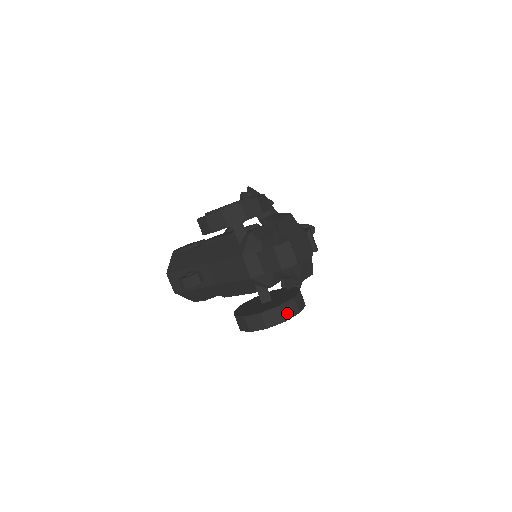
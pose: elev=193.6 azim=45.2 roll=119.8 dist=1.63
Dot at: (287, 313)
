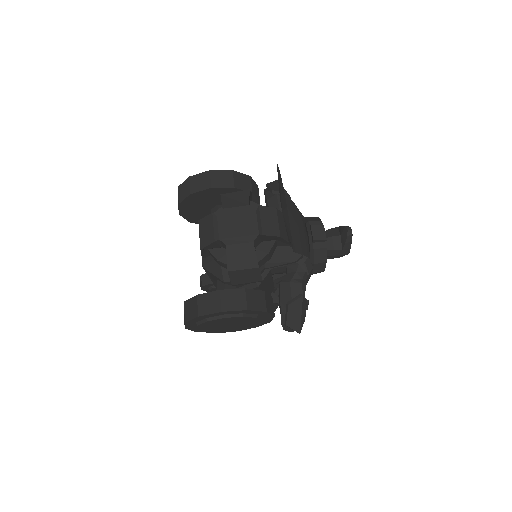
Dot at: (204, 307)
